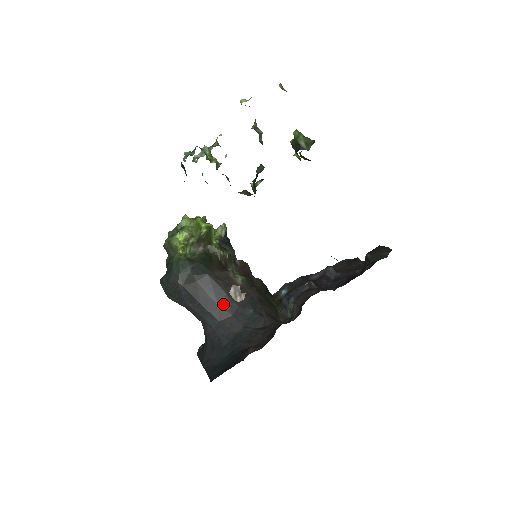
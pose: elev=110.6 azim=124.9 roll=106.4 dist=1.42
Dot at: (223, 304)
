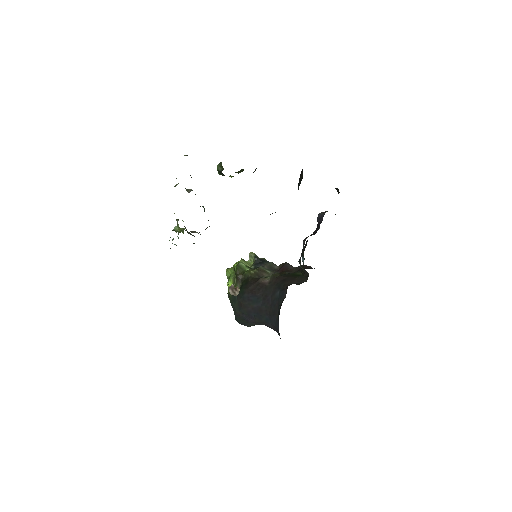
Dot at: (263, 303)
